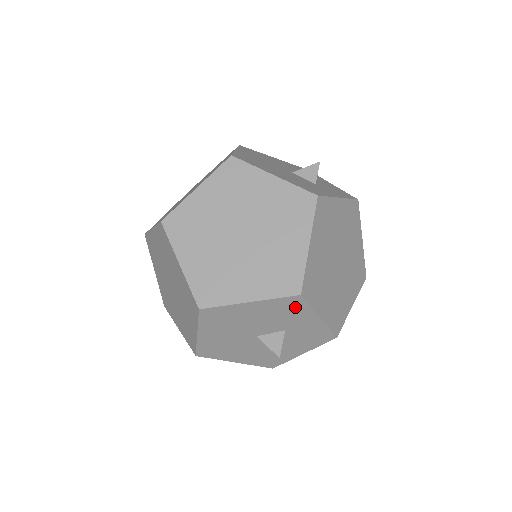
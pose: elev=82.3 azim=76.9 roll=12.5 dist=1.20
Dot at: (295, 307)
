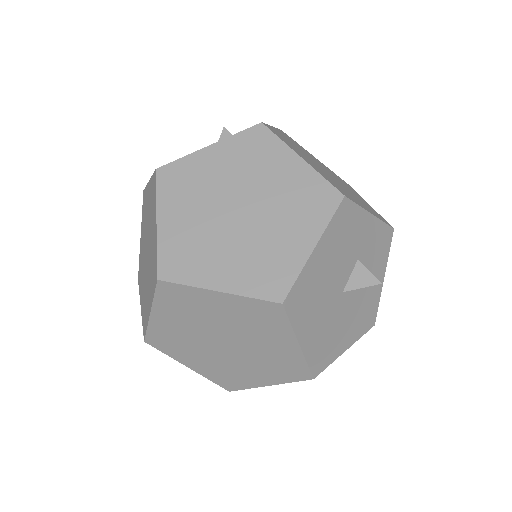
Dot at: (349, 218)
